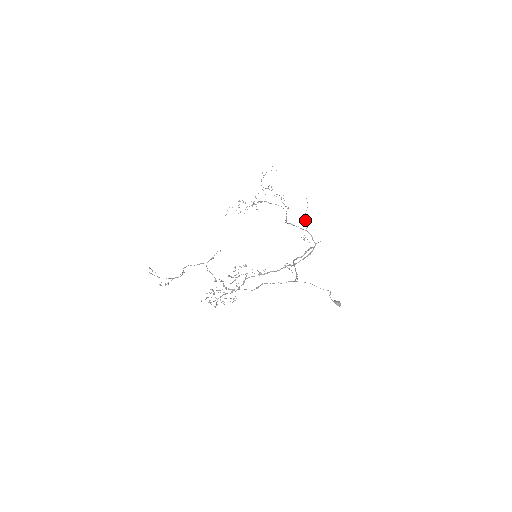
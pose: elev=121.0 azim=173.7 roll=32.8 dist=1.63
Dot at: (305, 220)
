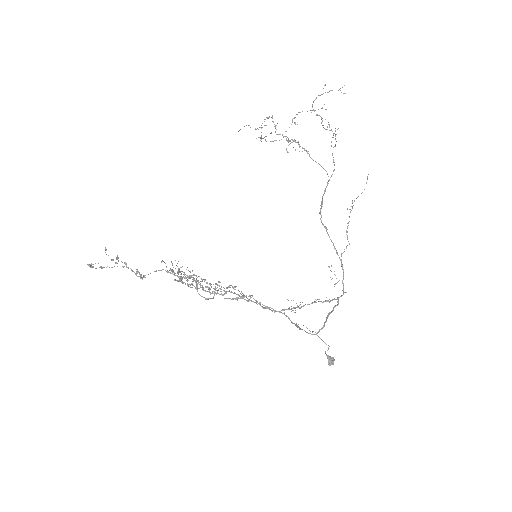
Dot at: occluded
